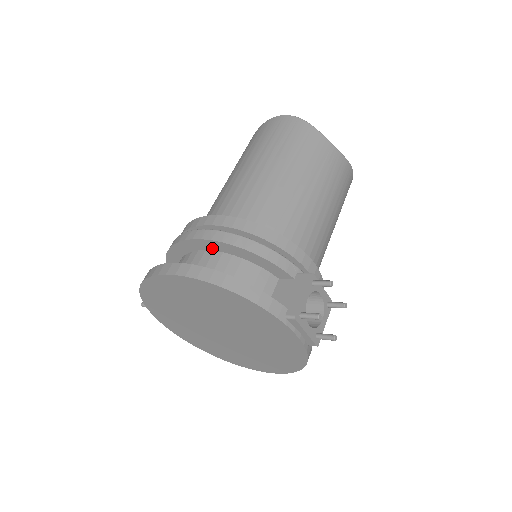
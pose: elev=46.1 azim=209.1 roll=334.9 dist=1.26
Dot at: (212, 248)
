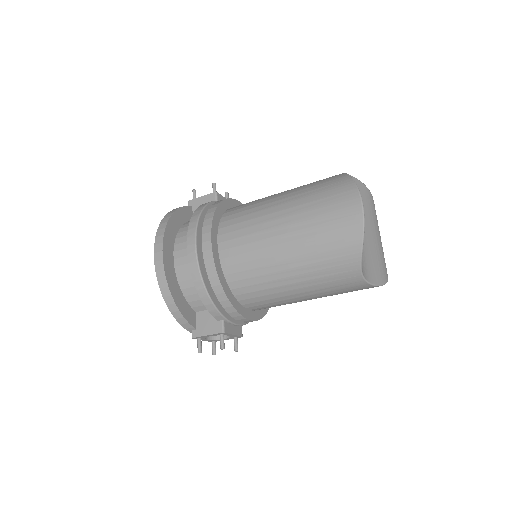
Dot at: occluded
